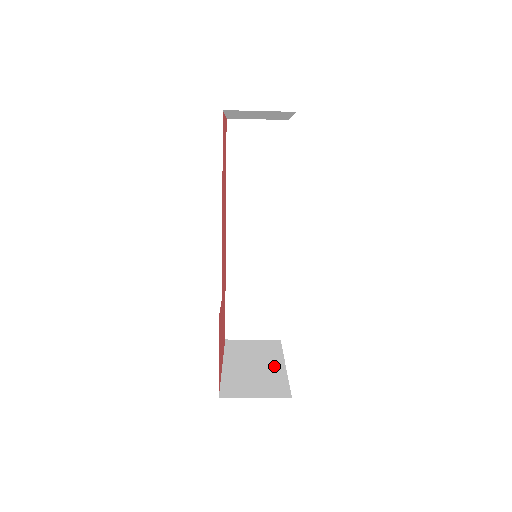
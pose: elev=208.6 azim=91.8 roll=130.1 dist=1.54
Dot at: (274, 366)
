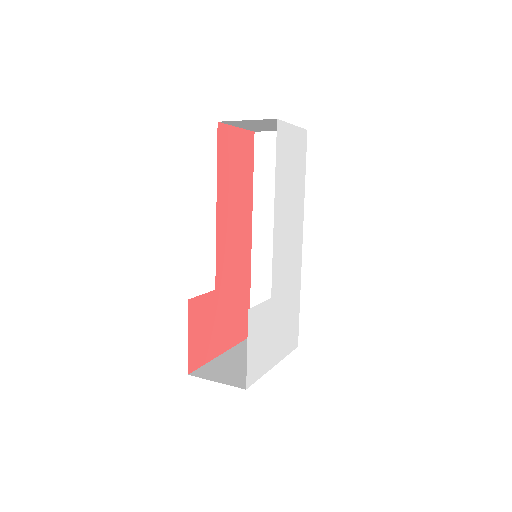
Dot at: occluded
